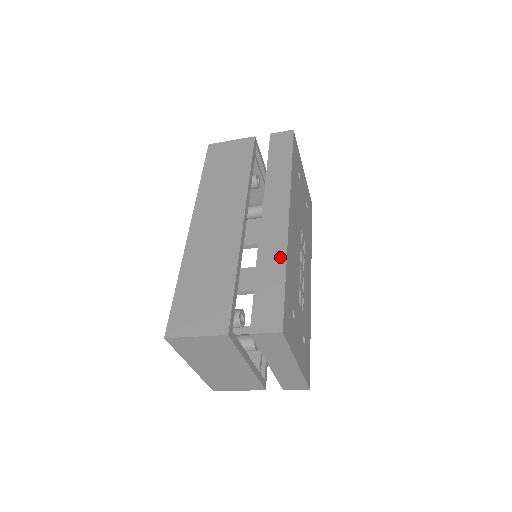
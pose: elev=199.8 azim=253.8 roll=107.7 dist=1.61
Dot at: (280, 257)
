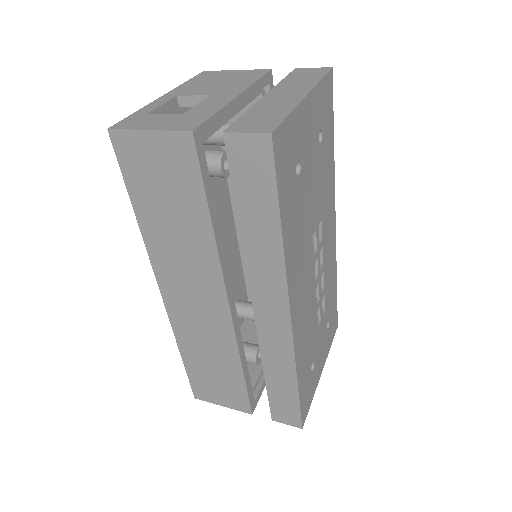
Dot at: (288, 369)
